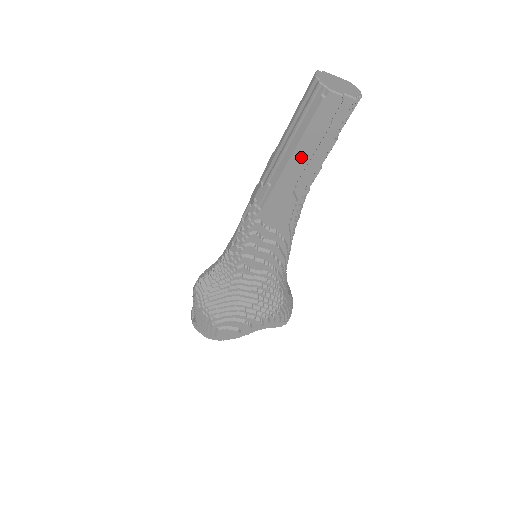
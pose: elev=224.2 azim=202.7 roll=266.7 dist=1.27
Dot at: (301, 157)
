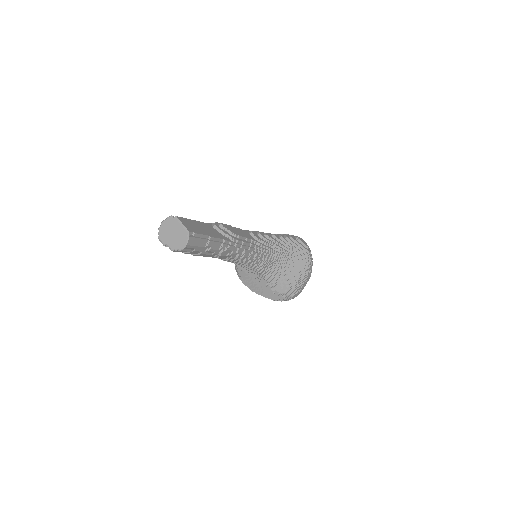
Dot at: occluded
